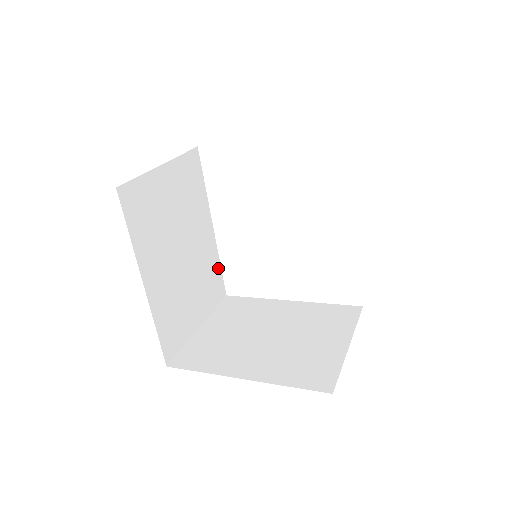
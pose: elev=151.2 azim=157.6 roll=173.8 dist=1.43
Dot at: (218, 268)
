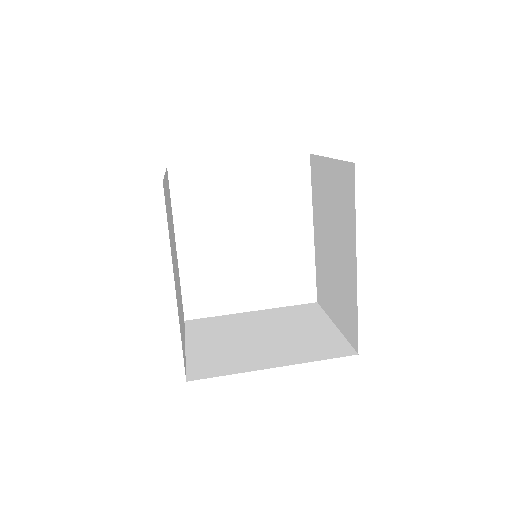
Dot at: occluded
